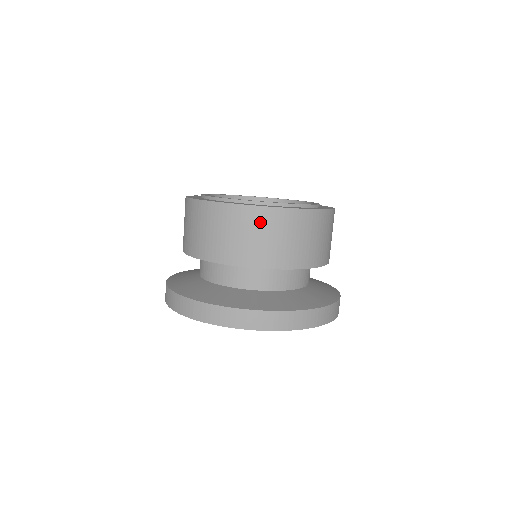
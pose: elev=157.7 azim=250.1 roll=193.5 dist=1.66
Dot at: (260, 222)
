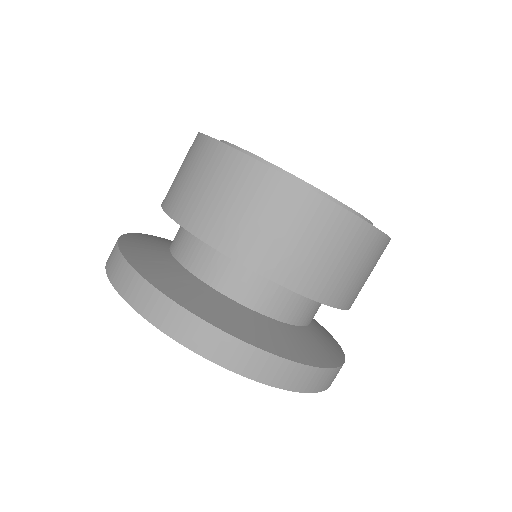
Dot at: (228, 173)
